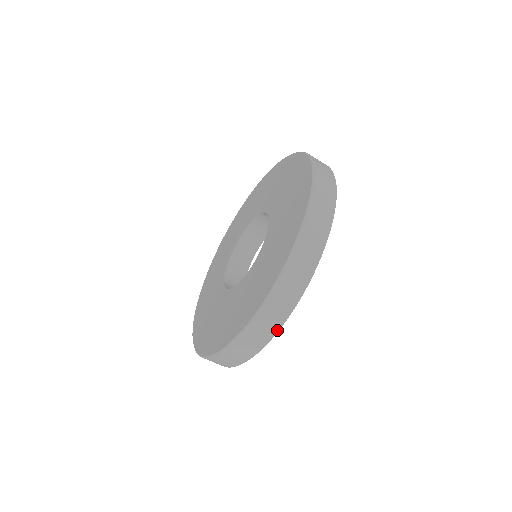
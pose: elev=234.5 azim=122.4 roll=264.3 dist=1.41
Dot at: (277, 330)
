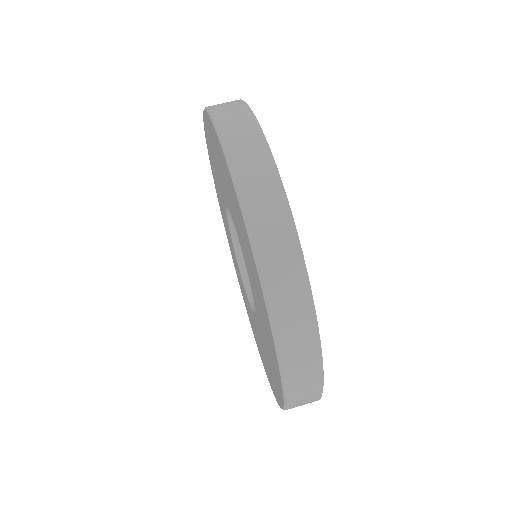
Dot at: (277, 176)
